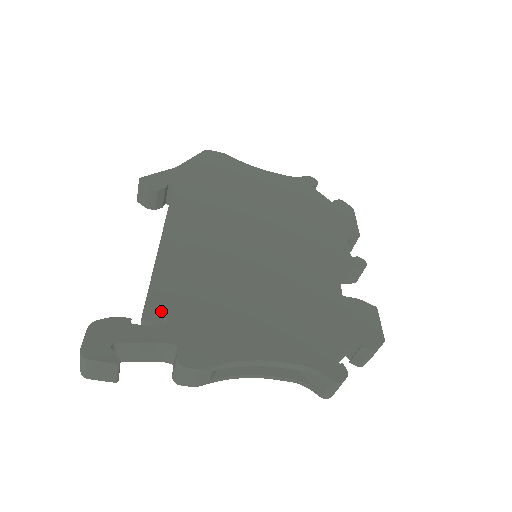
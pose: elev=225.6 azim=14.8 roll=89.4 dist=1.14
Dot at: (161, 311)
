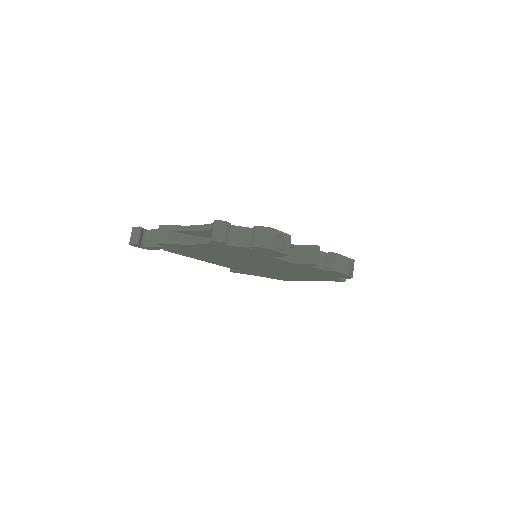
Dot at: occluded
